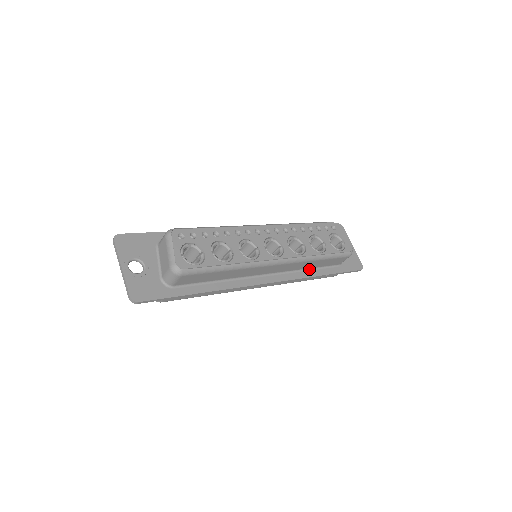
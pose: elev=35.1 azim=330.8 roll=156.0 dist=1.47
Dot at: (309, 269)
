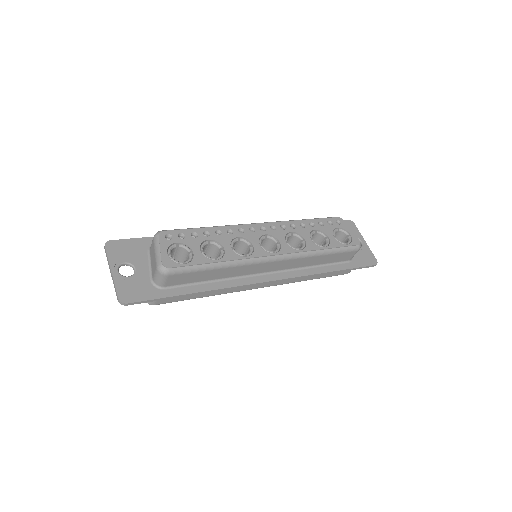
Dot at: (314, 266)
